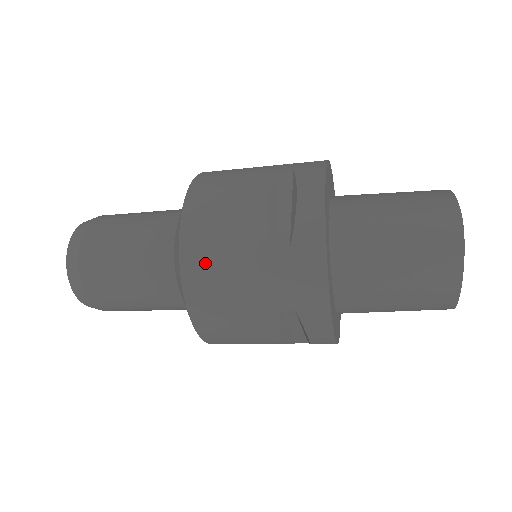
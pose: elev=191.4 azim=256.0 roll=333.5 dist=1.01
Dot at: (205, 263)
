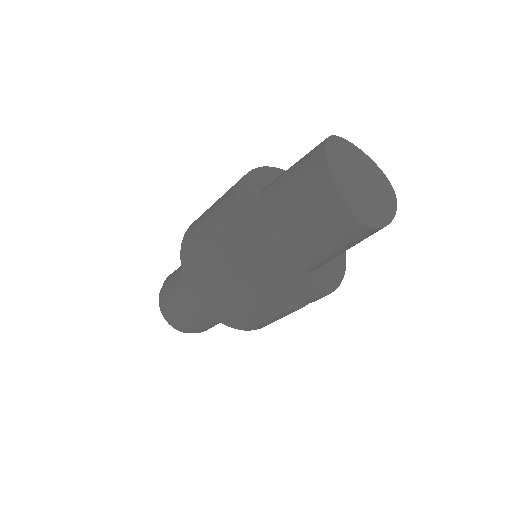
Dot at: (197, 220)
